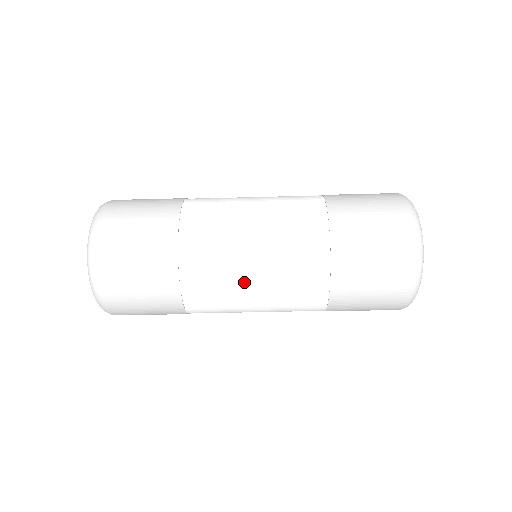
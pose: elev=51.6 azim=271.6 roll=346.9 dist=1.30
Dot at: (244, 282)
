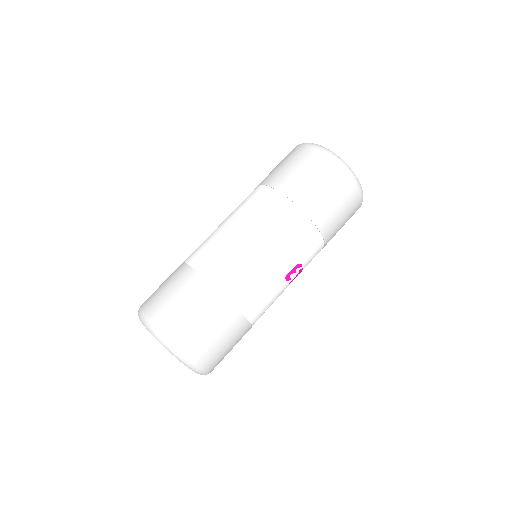
Dot at: (228, 233)
